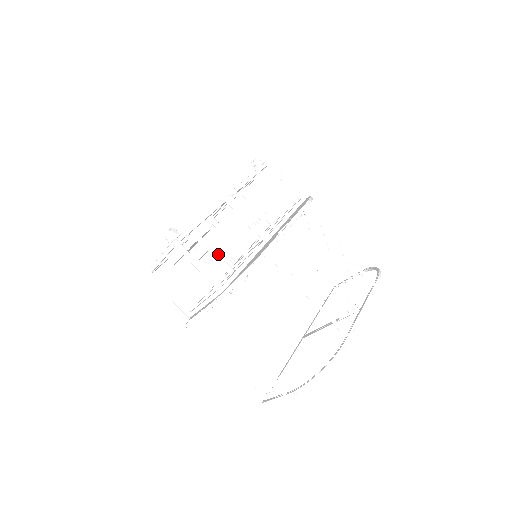
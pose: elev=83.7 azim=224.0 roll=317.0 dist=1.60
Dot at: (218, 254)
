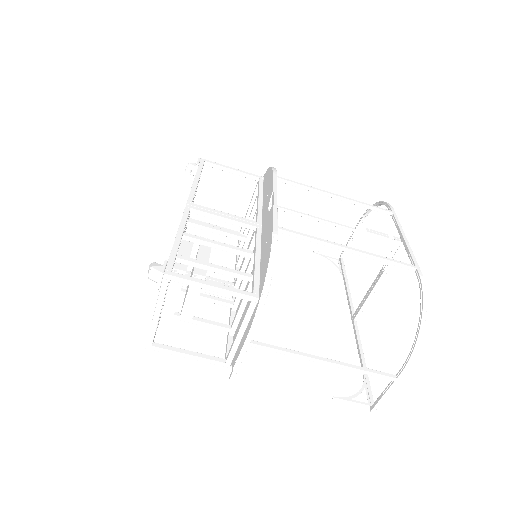
Dot at: (221, 266)
